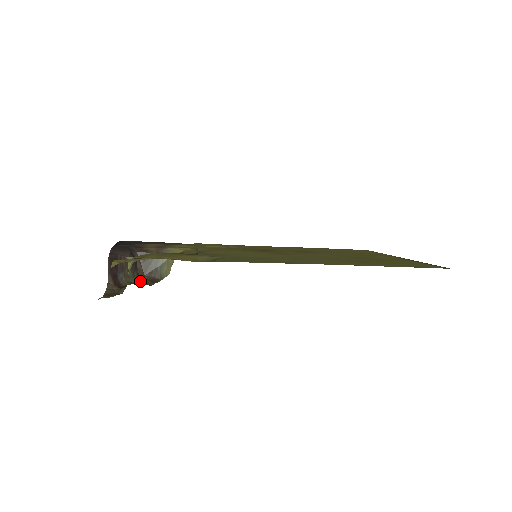
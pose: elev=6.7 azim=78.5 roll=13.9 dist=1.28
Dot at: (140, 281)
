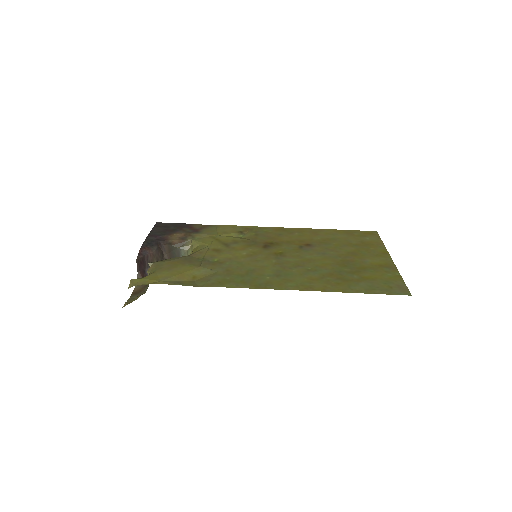
Dot at: occluded
